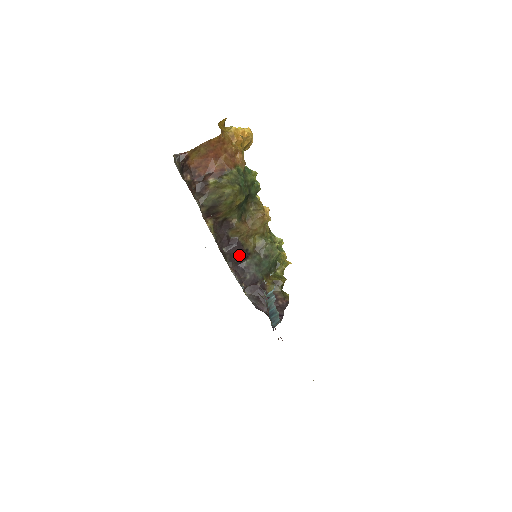
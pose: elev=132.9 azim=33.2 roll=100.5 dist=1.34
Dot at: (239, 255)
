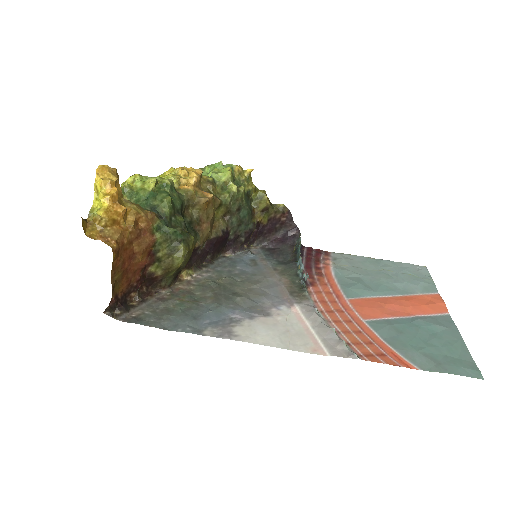
Dot at: (222, 242)
